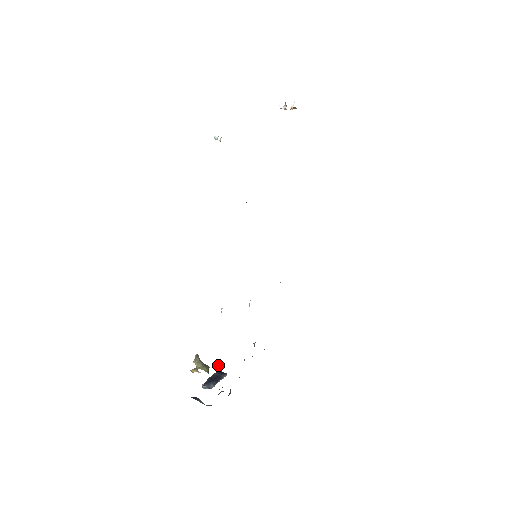
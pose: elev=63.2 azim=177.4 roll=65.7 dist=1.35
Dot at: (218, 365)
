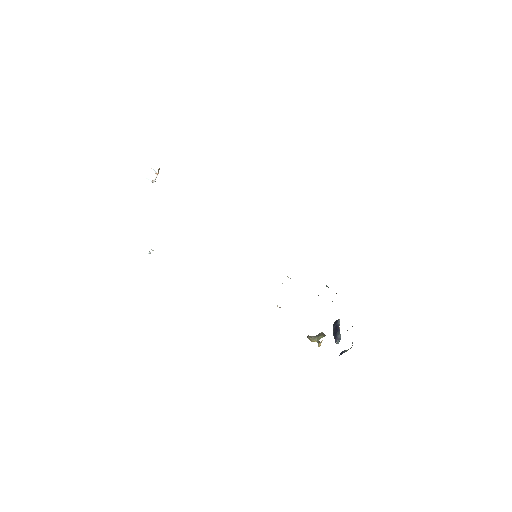
Dot at: occluded
